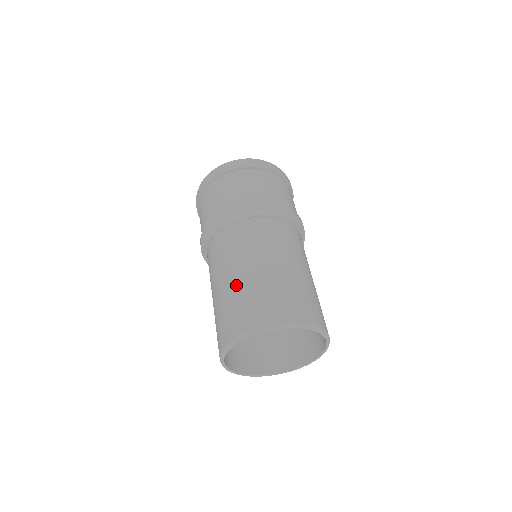
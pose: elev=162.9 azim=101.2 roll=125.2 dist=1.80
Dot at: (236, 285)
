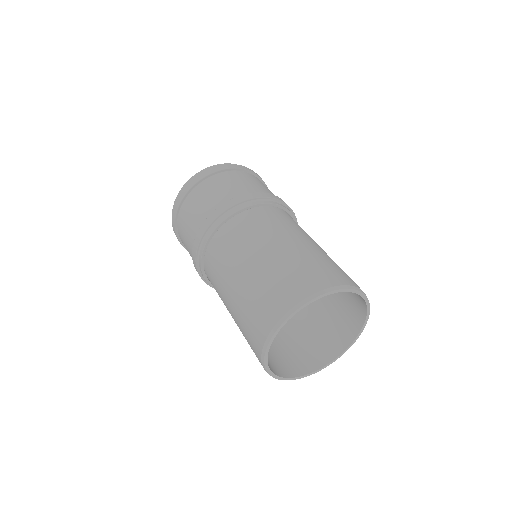
Dot at: (274, 259)
